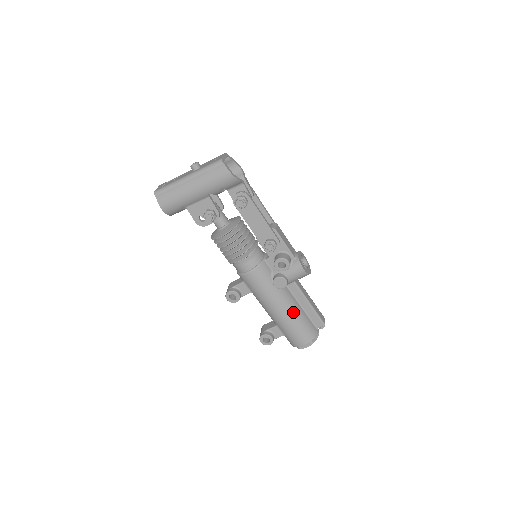
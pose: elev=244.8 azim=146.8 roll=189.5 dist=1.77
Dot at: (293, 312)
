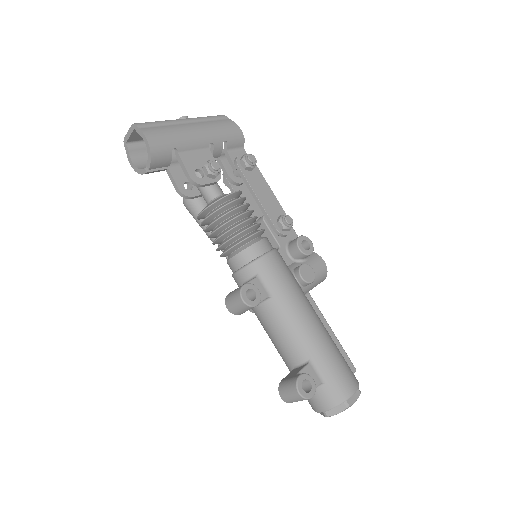
Dot at: (326, 330)
